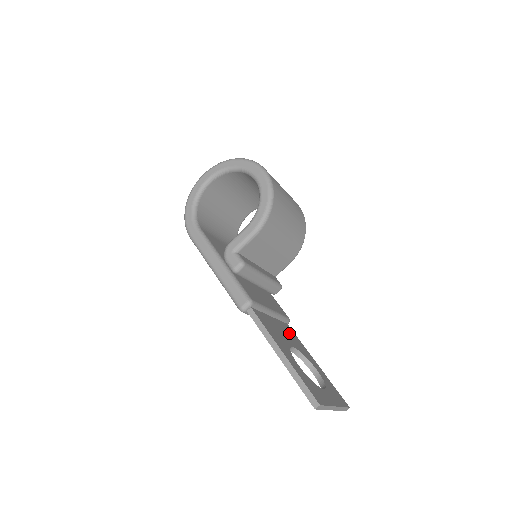
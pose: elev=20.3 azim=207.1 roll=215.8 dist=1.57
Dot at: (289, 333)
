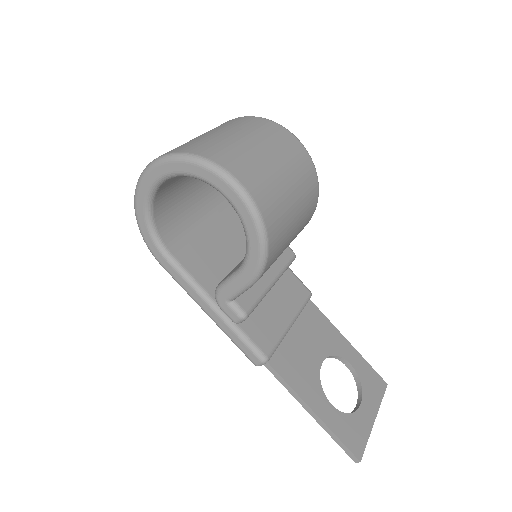
Dot at: (314, 327)
